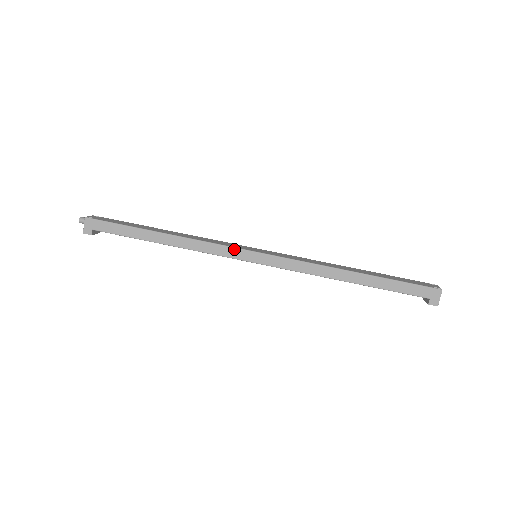
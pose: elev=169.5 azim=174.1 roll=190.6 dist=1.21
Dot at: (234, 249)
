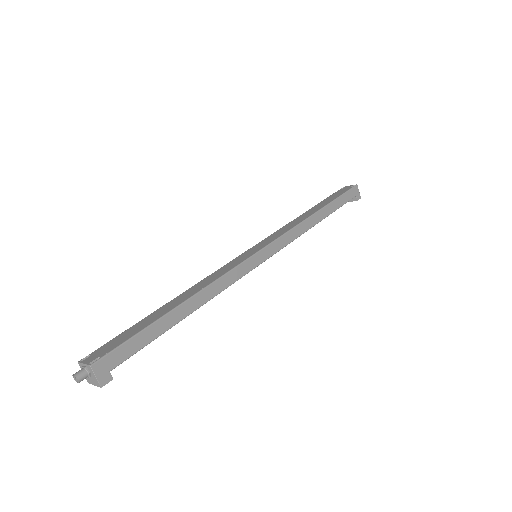
Dot at: (246, 262)
